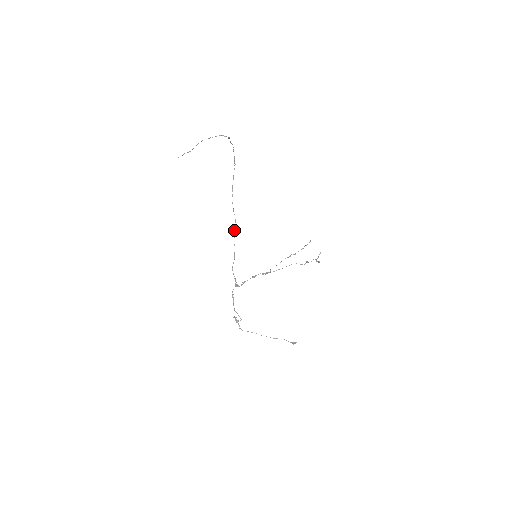
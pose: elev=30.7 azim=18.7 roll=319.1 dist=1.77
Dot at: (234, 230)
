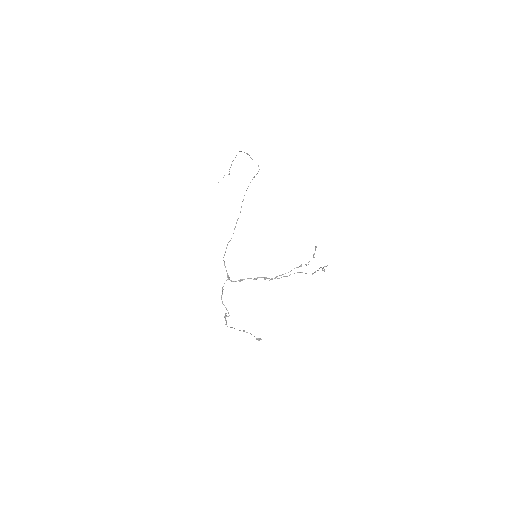
Dot at: (235, 227)
